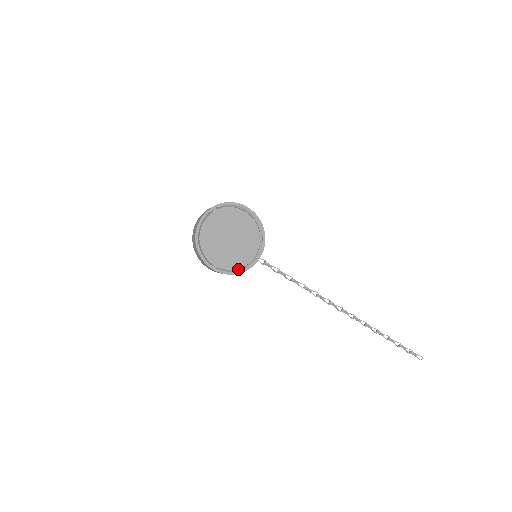
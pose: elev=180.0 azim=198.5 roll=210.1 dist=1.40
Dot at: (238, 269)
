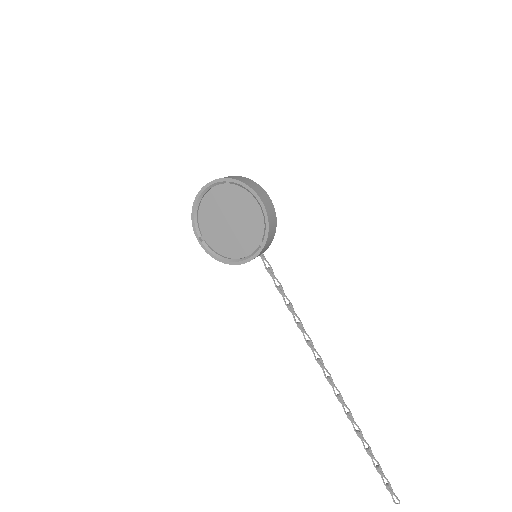
Dot at: (222, 257)
